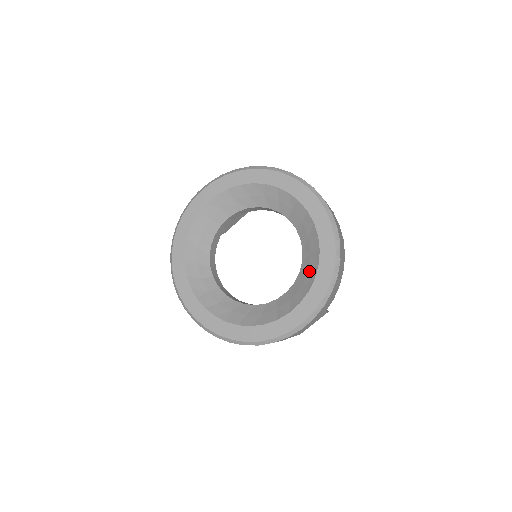
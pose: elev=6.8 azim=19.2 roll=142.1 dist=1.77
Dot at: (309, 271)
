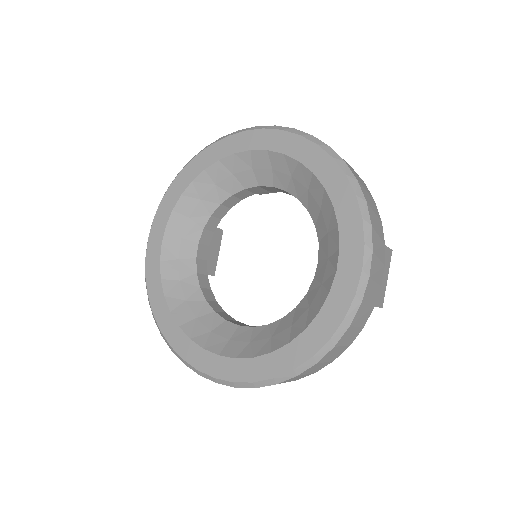
Dot at: (321, 208)
